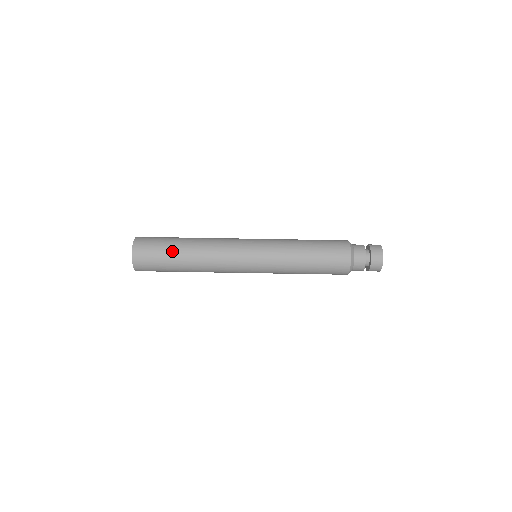
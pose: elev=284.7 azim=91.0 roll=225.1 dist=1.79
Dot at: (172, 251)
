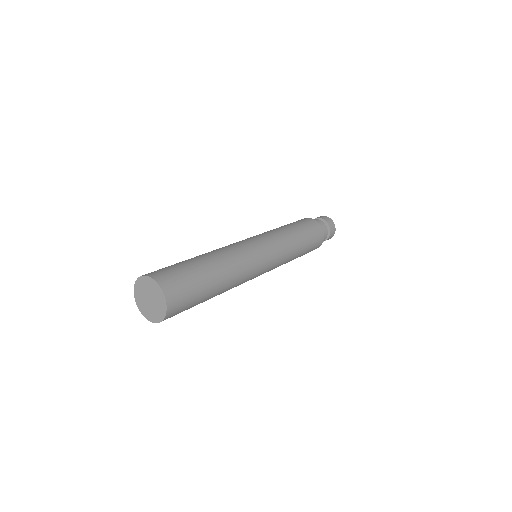
Dot at: (195, 264)
